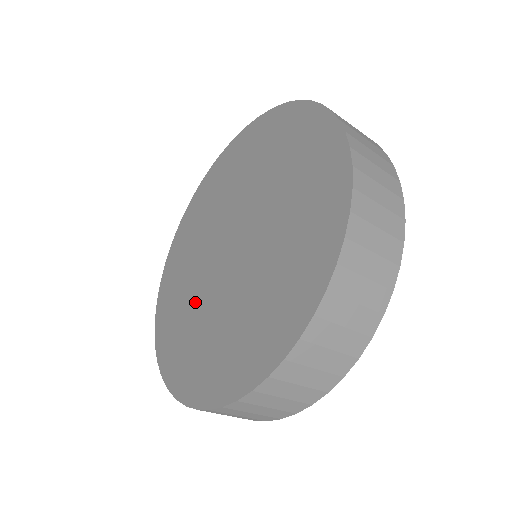
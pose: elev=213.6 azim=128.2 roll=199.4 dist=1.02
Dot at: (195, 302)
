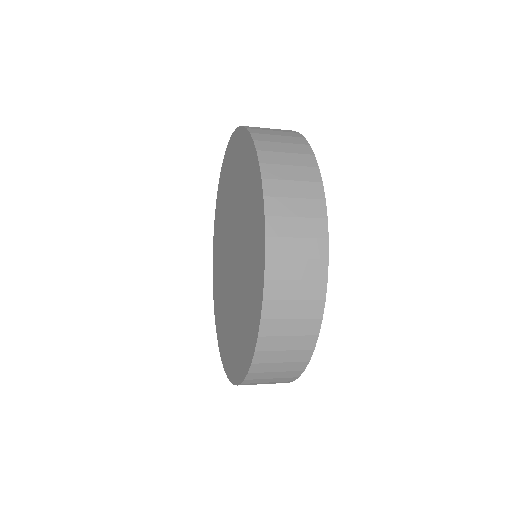
Dot at: (222, 243)
